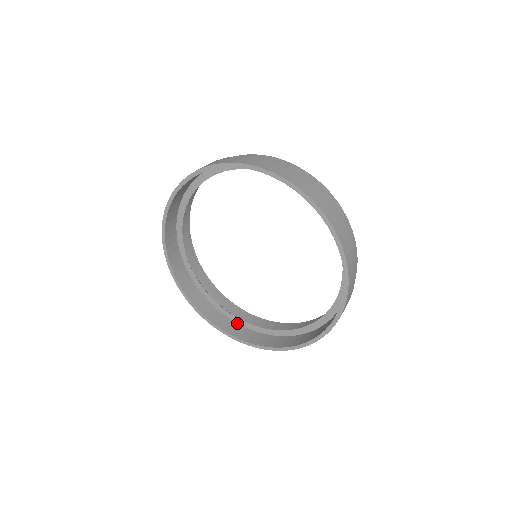
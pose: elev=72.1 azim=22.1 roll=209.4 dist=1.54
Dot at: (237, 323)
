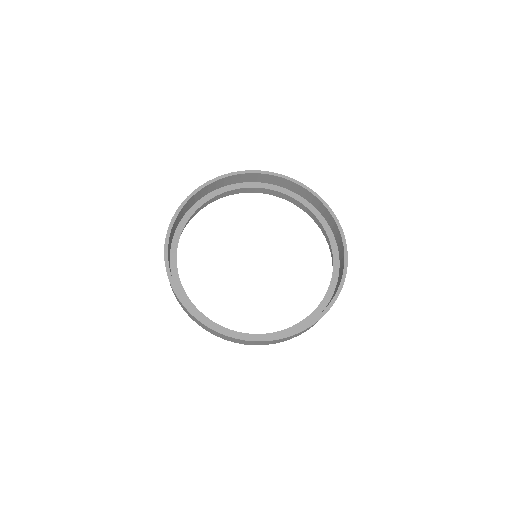
Dot at: occluded
